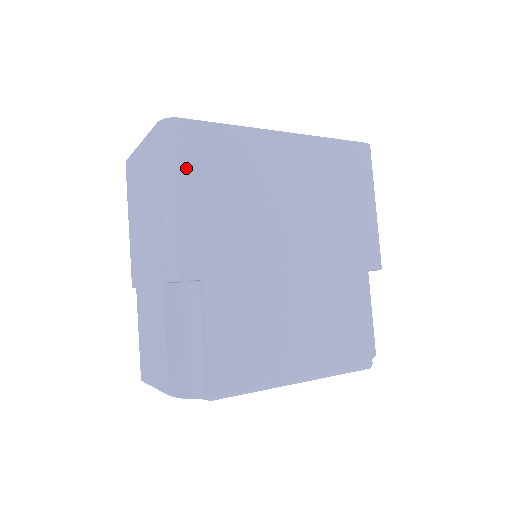
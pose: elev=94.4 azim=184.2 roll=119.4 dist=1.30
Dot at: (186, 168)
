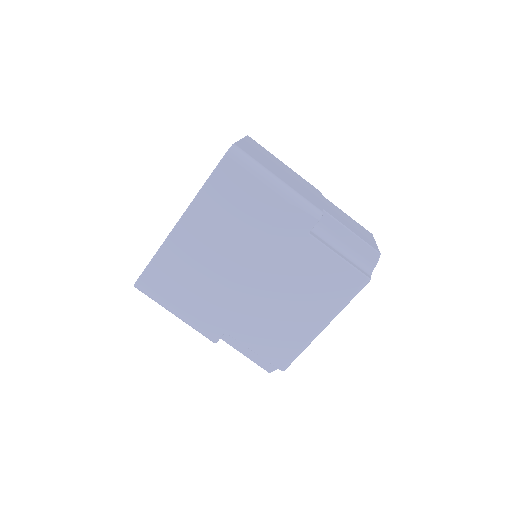
Dot at: (164, 299)
